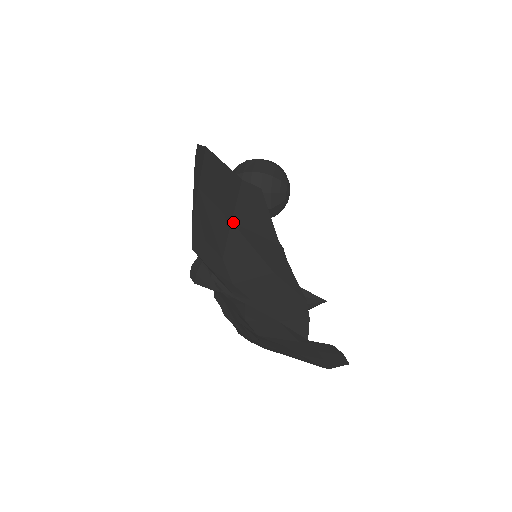
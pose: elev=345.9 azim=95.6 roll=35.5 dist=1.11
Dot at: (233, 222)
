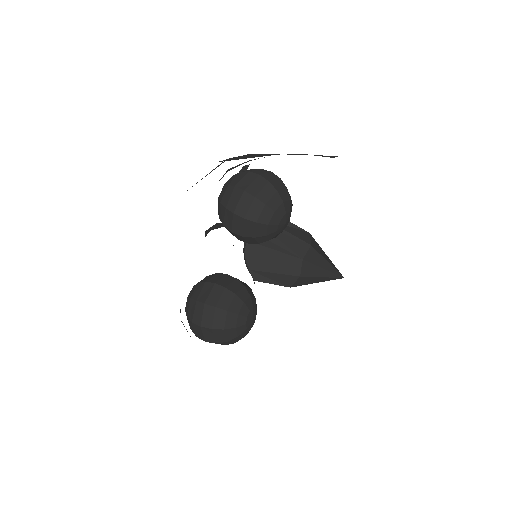
Dot at: occluded
